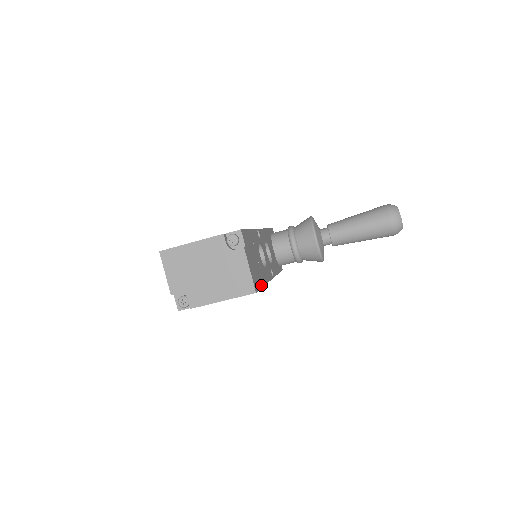
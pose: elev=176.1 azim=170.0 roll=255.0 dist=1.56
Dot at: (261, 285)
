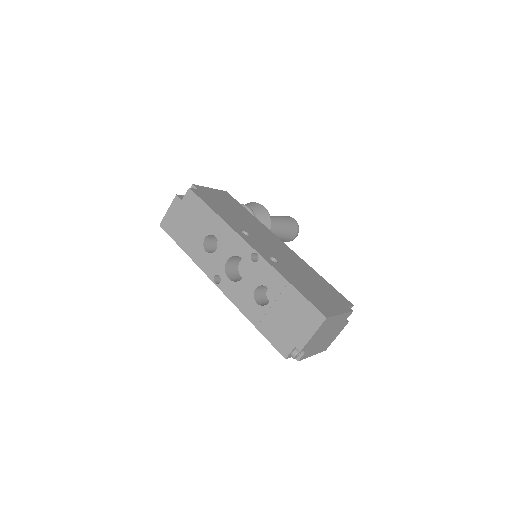
Dot at: occluded
